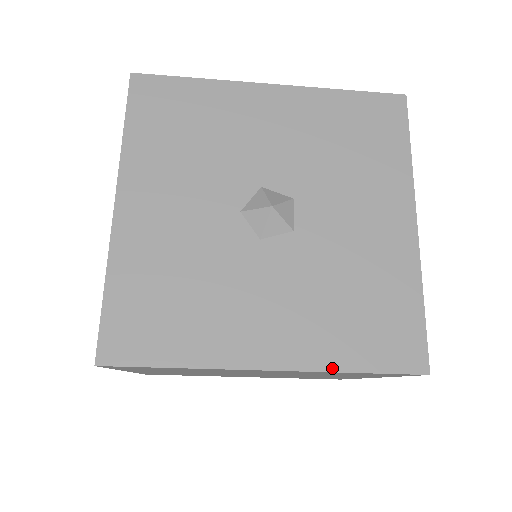
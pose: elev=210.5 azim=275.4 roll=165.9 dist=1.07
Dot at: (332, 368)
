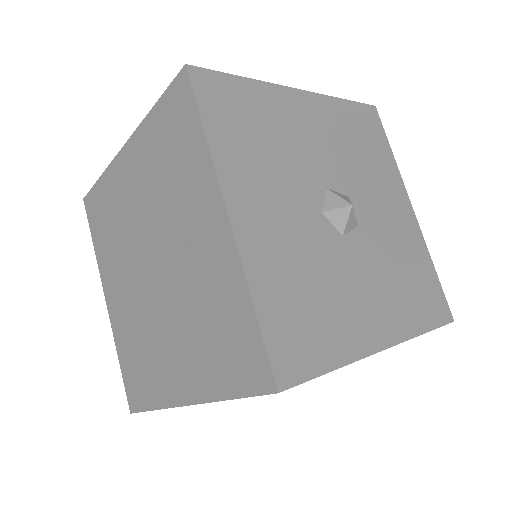
Dot at: (415, 334)
